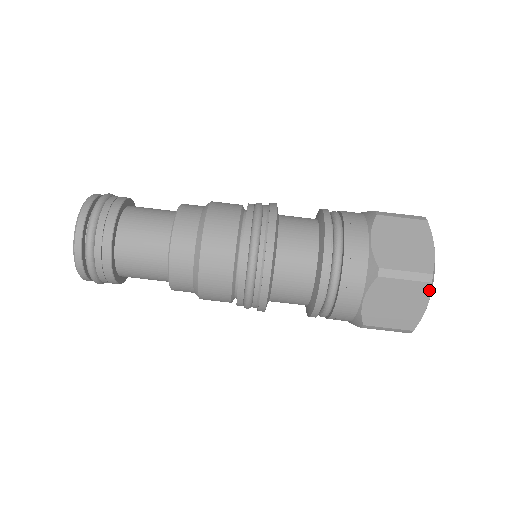
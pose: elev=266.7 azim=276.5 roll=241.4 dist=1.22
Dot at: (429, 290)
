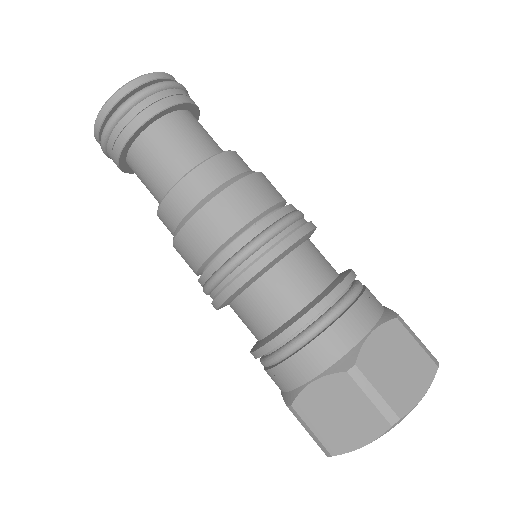
Dot at: (383, 431)
